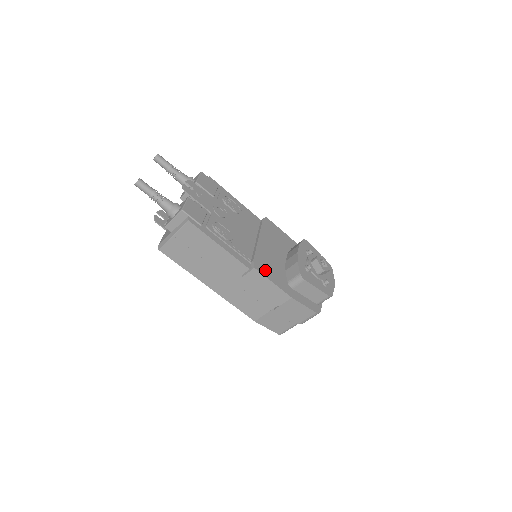
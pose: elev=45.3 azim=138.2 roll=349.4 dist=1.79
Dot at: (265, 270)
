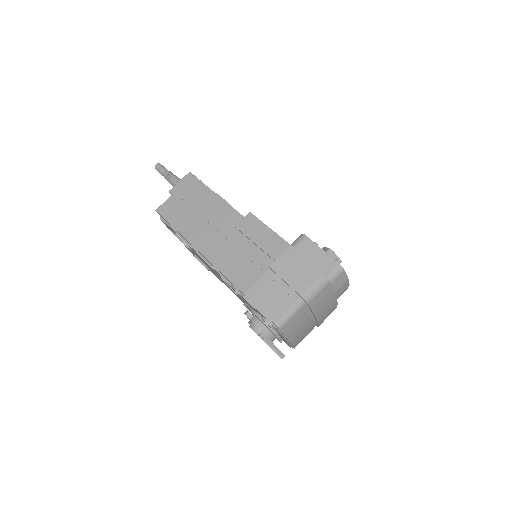
Dot at: occluded
